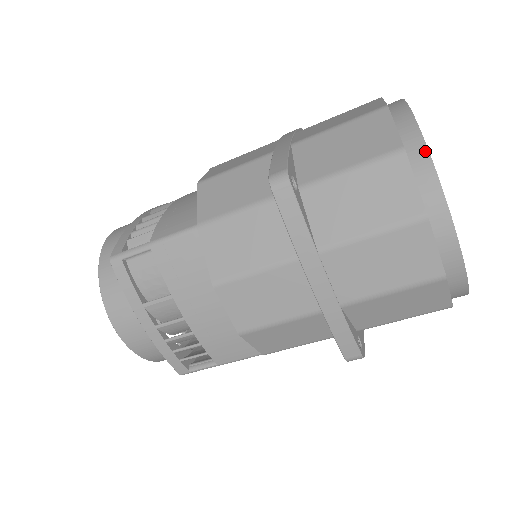
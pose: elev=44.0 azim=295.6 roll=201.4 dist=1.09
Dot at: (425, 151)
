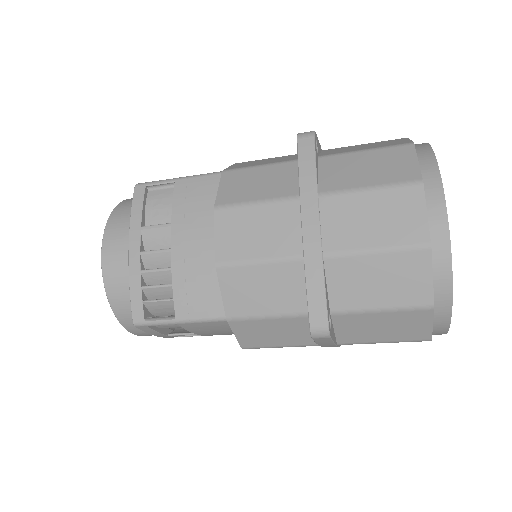
Dot at: (430, 151)
